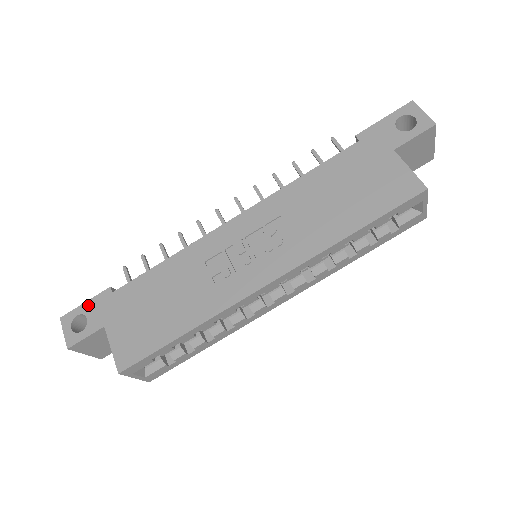
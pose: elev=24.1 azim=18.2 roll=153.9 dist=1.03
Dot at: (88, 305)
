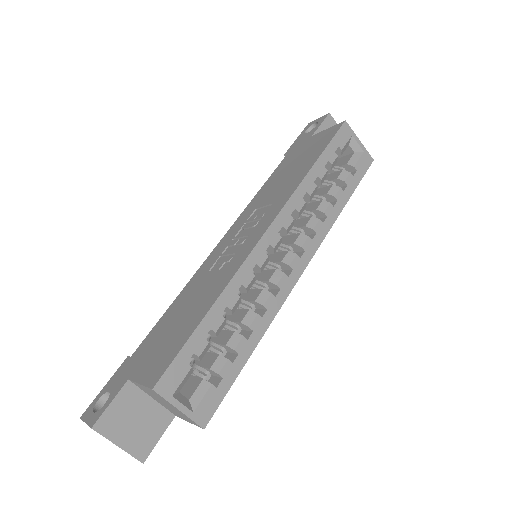
Dot at: (108, 384)
